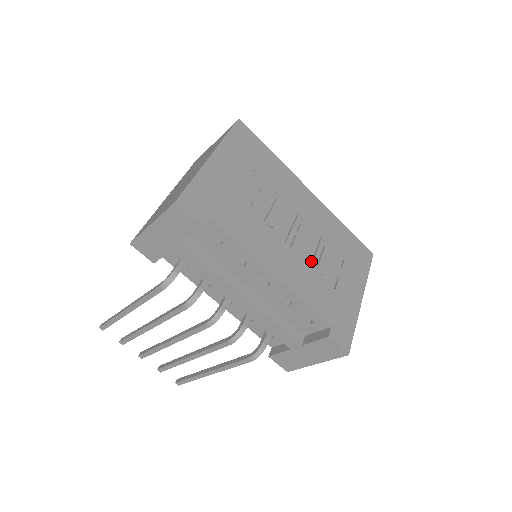
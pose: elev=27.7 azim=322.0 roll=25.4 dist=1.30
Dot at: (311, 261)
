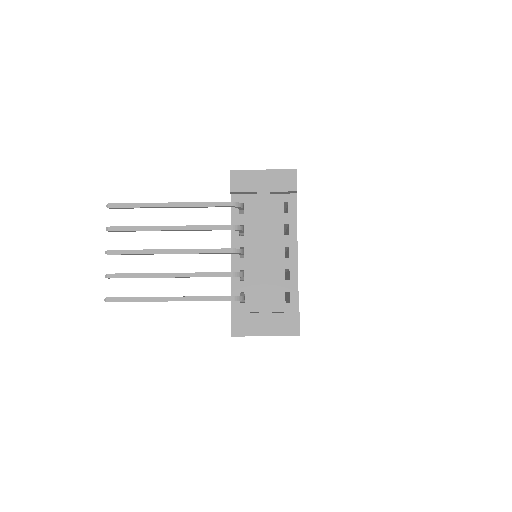
Dot at: occluded
